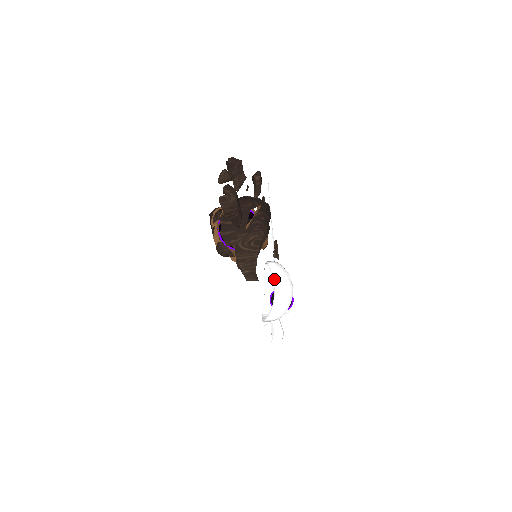
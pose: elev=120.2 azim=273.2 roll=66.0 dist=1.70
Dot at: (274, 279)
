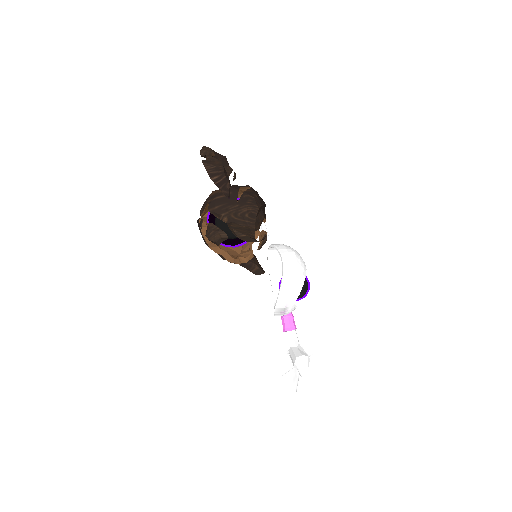
Dot at: (279, 249)
